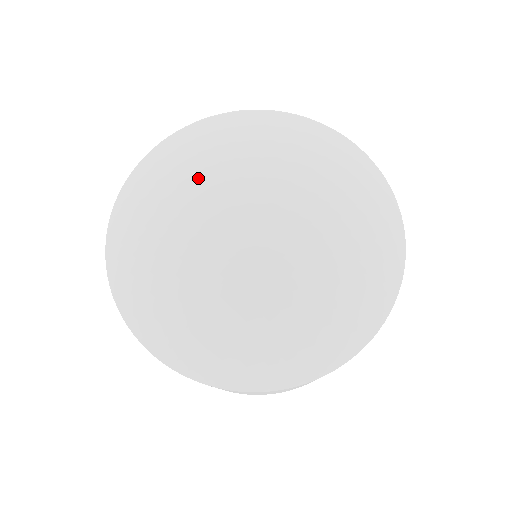
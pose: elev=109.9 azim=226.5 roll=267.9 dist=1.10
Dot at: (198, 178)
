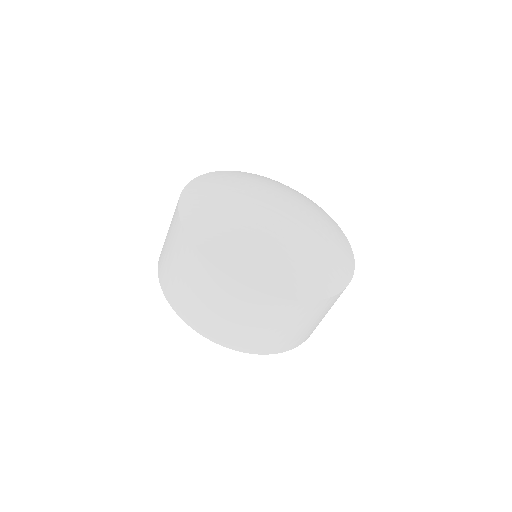
Dot at: (235, 192)
